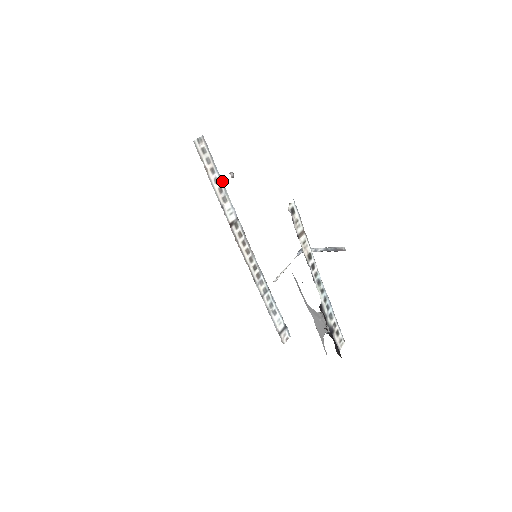
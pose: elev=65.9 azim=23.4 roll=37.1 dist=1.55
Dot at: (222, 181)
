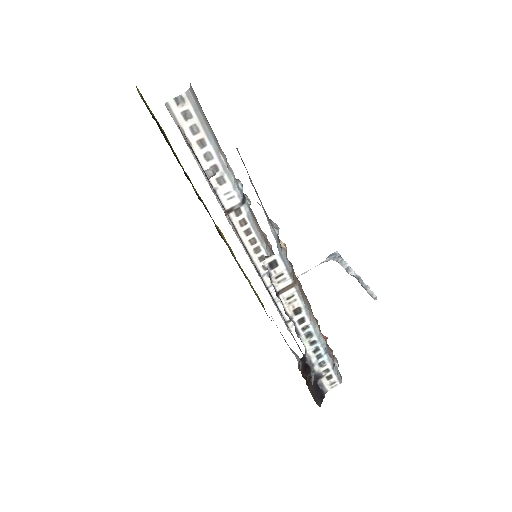
Dot at: (221, 154)
